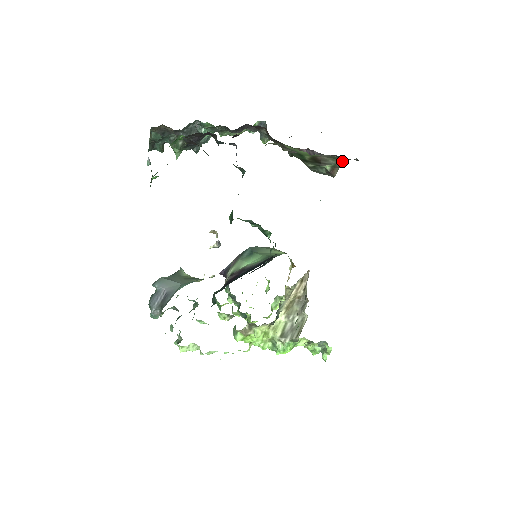
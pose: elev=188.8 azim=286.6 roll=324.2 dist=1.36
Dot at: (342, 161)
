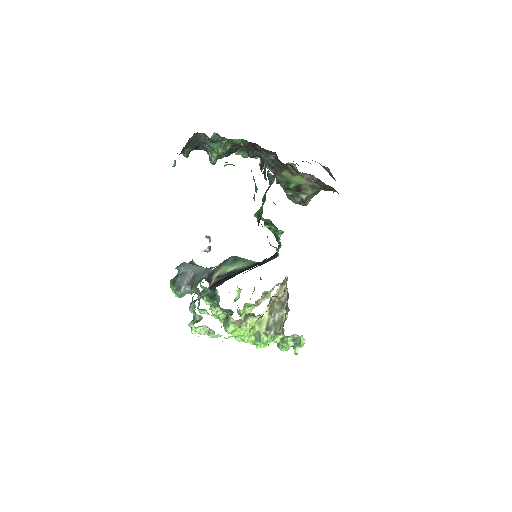
Dot at: (317, 193)
